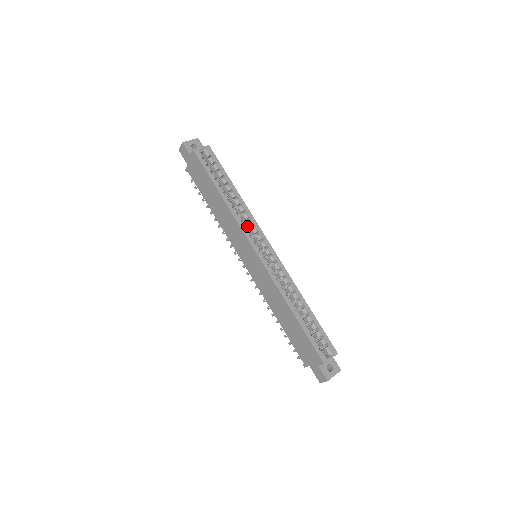
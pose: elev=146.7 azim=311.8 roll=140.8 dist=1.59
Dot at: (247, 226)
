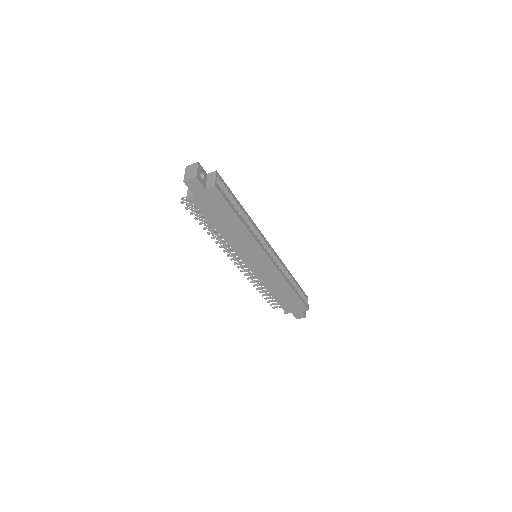
Dot at: occluded
